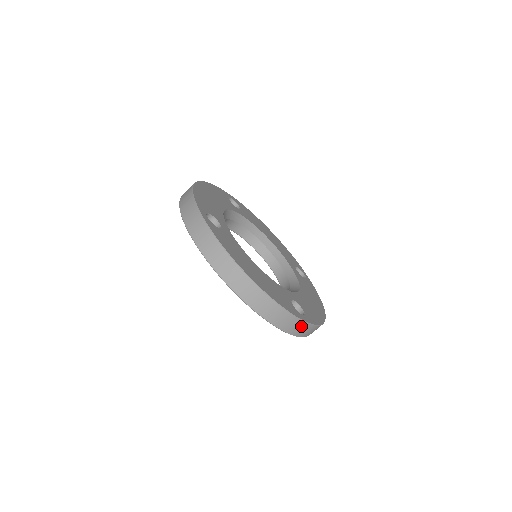
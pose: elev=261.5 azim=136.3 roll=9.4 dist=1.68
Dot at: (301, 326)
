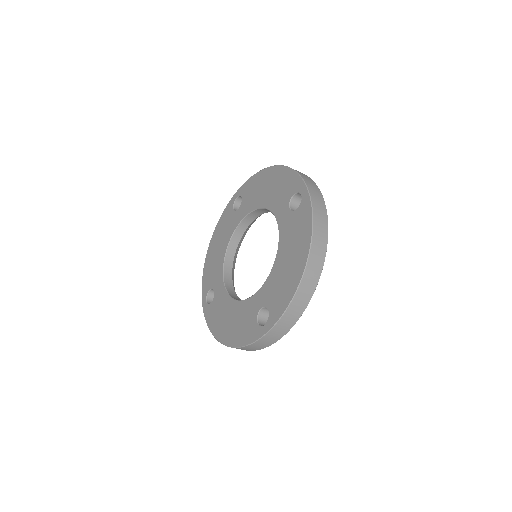
Dot at: (279, 335)
